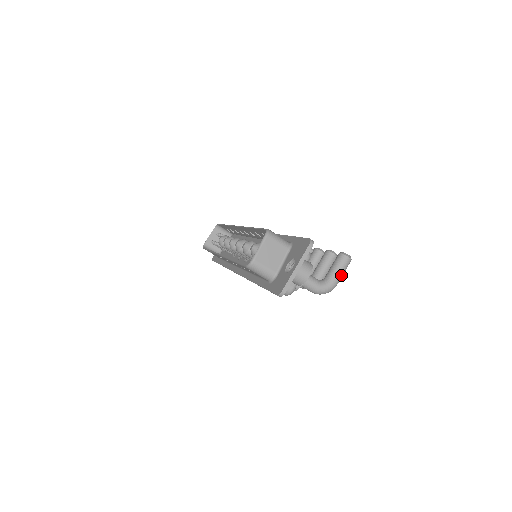
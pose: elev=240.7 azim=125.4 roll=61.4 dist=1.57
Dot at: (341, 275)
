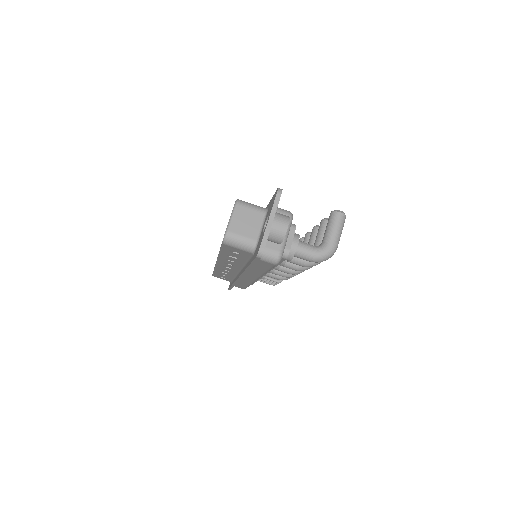
Dot at: (338, 234)
